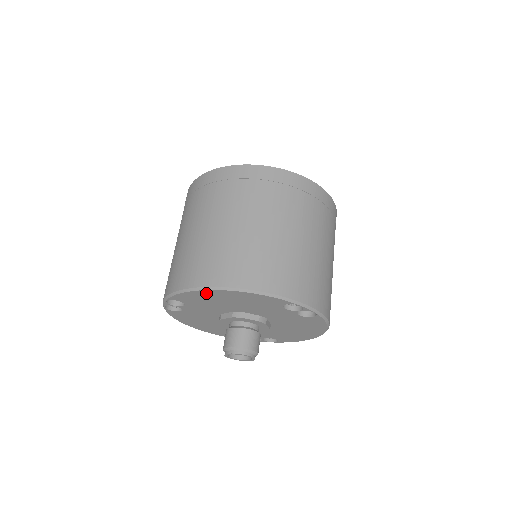
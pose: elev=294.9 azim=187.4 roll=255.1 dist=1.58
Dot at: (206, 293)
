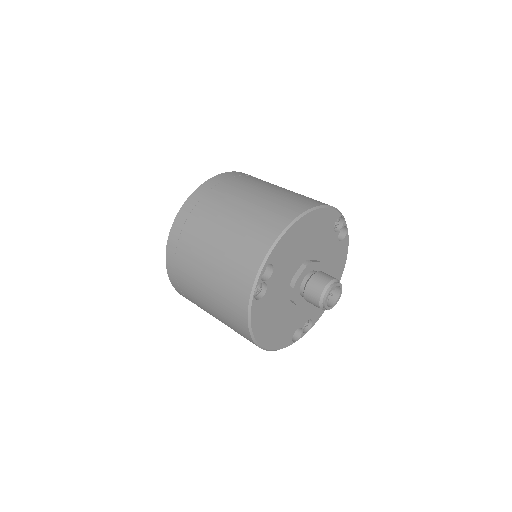
Dot at: (297, 227)
